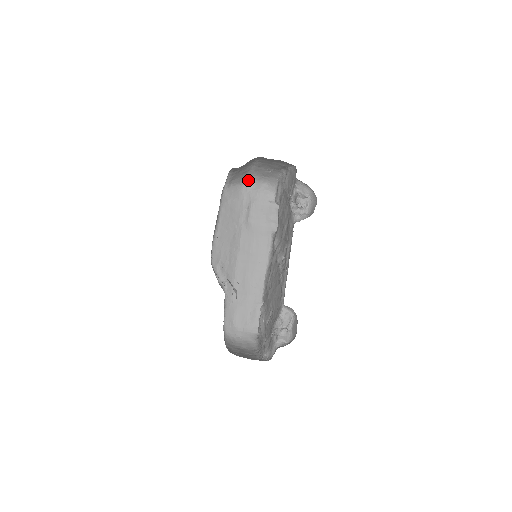
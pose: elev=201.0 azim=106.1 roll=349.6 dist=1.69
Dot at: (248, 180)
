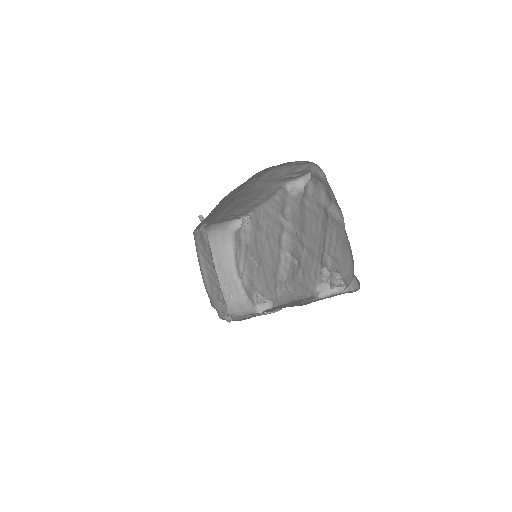
Dot at: occluded
